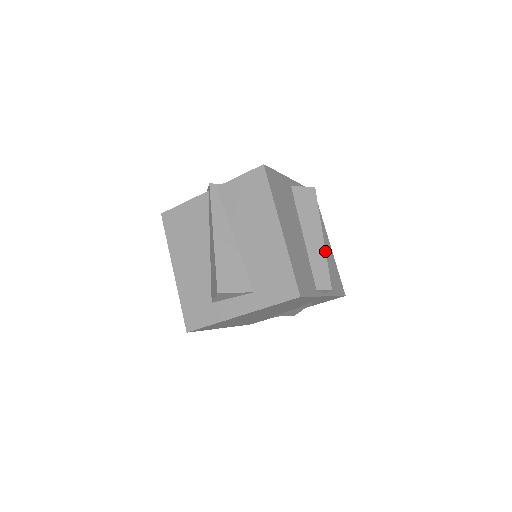
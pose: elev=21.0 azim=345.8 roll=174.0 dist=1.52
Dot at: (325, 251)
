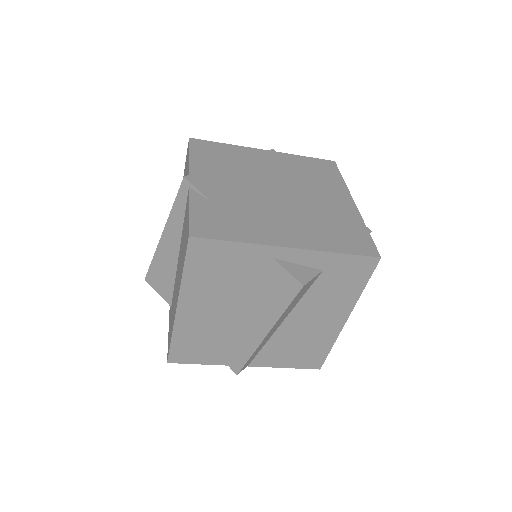
Dot at: (257, 347)
